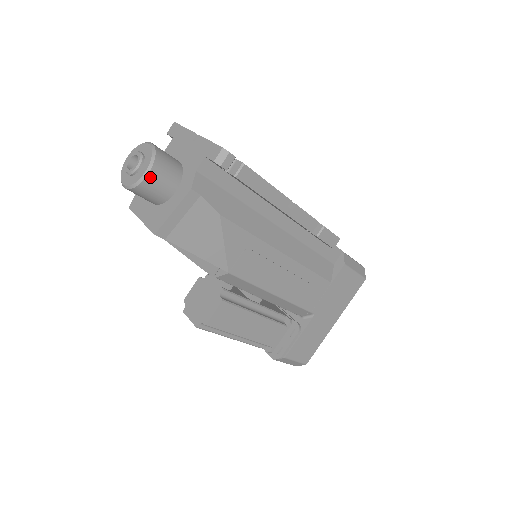
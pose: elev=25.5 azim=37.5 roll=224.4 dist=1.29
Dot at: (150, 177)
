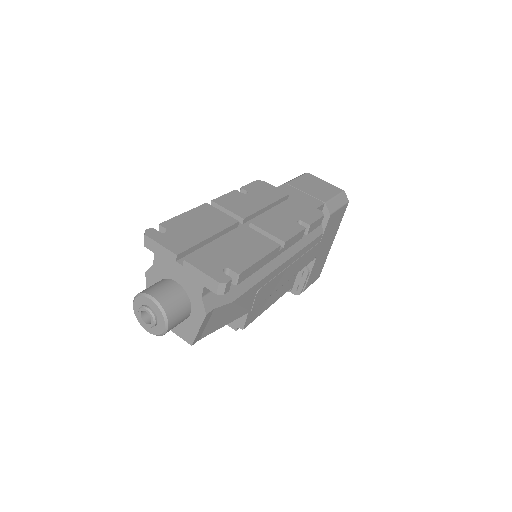
Dot at: (170, 327)
